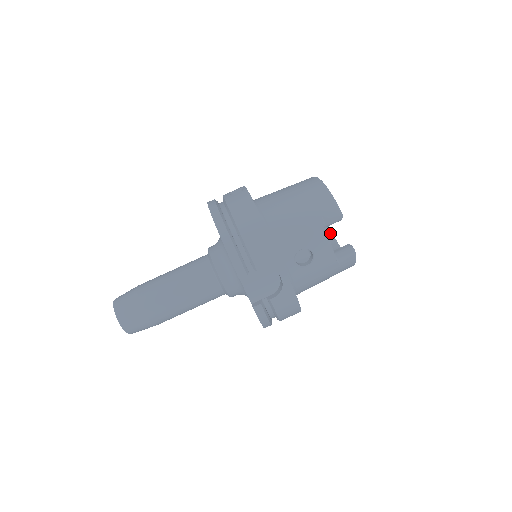
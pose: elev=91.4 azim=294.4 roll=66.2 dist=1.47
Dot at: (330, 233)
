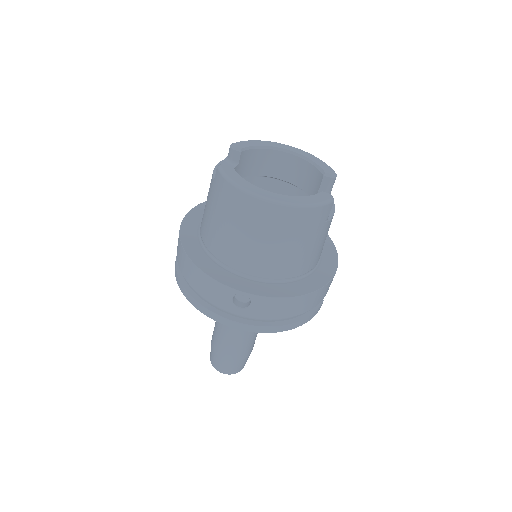
Dot at: (250, 150)
